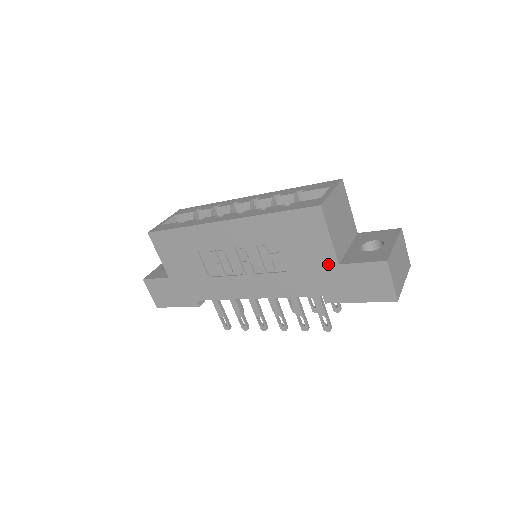
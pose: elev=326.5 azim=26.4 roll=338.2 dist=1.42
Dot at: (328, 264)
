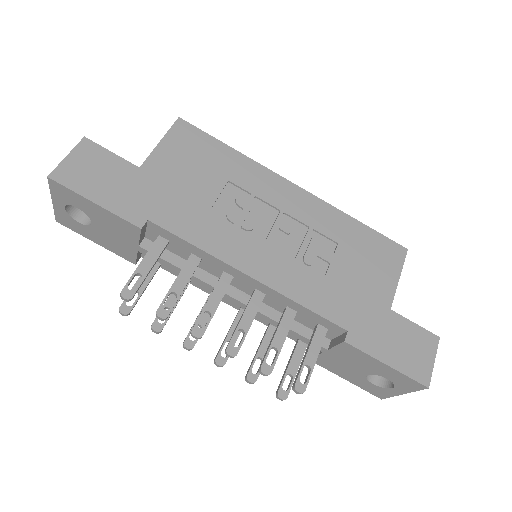
Dot at: (379, 301)
